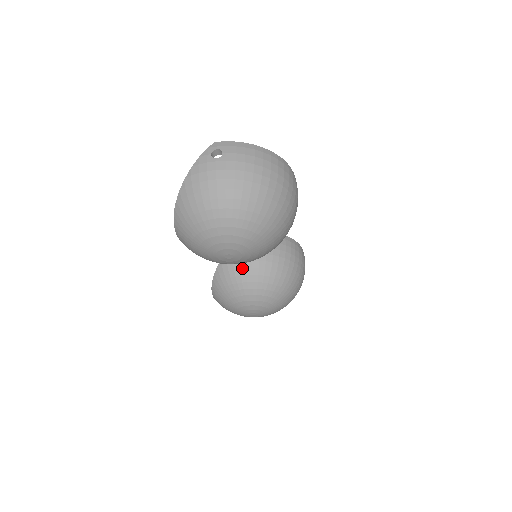
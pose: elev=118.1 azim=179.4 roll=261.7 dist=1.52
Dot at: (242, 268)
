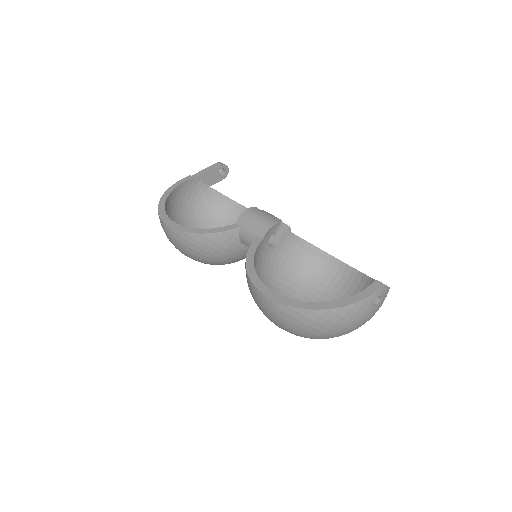
Dot at: (234, 251)
